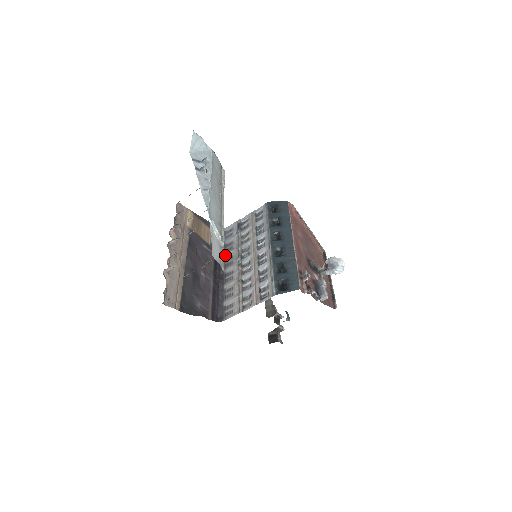
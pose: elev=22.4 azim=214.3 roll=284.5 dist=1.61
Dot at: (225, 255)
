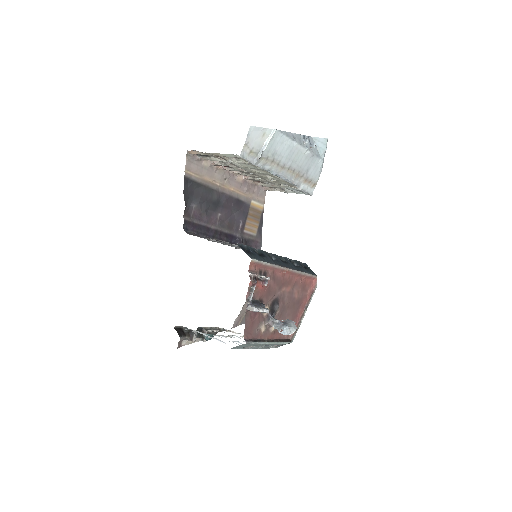
Dot at: occluded
